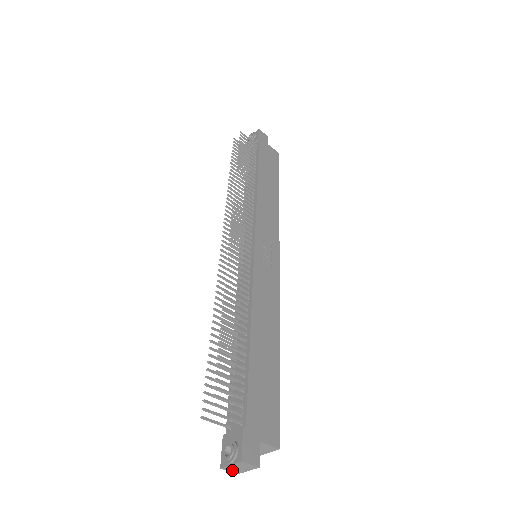
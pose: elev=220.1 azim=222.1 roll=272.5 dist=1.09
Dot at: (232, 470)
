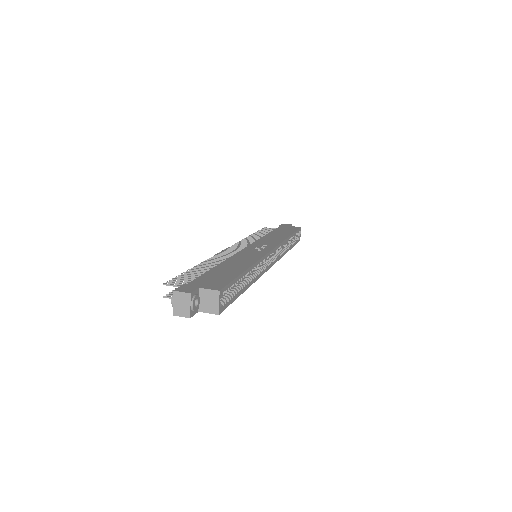
Dot at: (181, 313)
